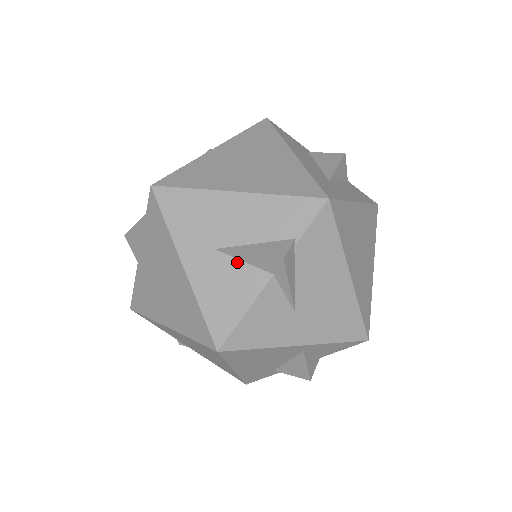
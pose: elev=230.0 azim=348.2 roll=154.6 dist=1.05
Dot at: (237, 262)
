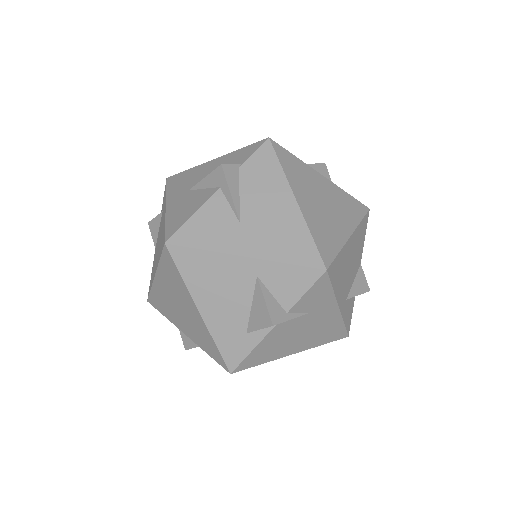
Dot at: (199, 191)
